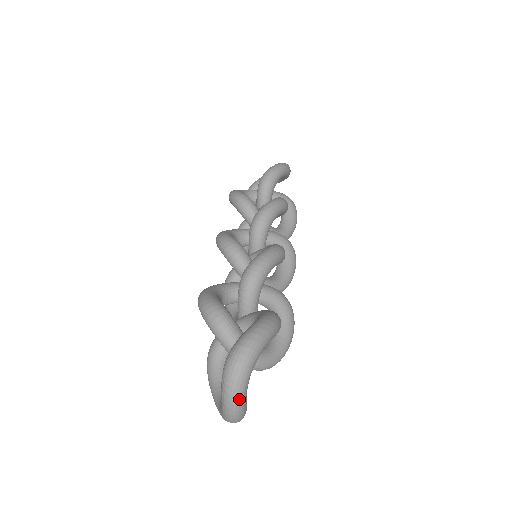
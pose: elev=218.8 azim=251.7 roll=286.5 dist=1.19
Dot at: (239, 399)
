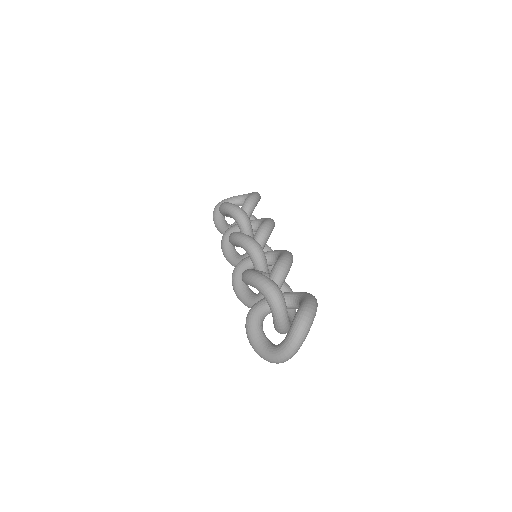
Dot at: (302, 343)
